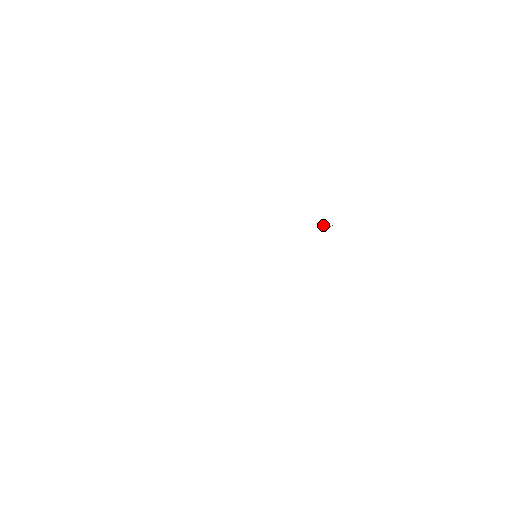
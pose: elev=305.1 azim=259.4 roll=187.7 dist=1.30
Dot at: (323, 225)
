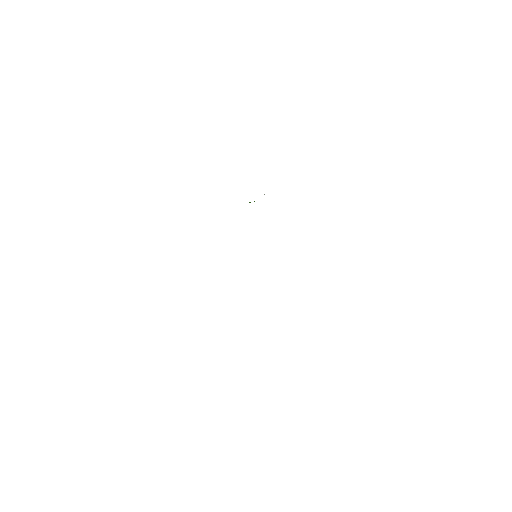
Dot at: (250, 202)
